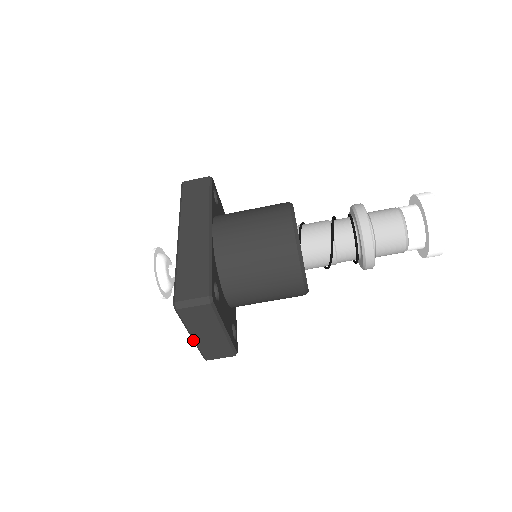
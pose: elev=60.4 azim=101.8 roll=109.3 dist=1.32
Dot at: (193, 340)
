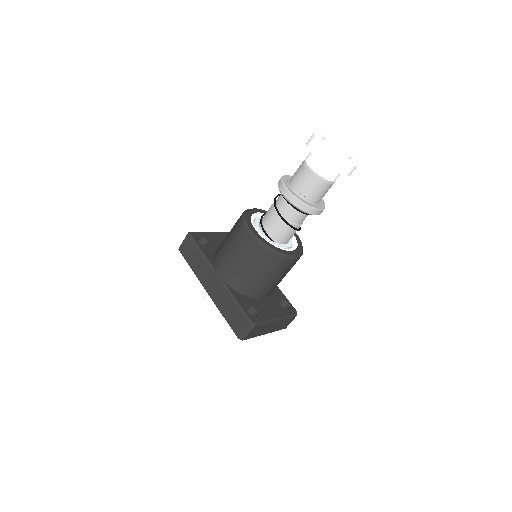
Dot at: (267, 333)
